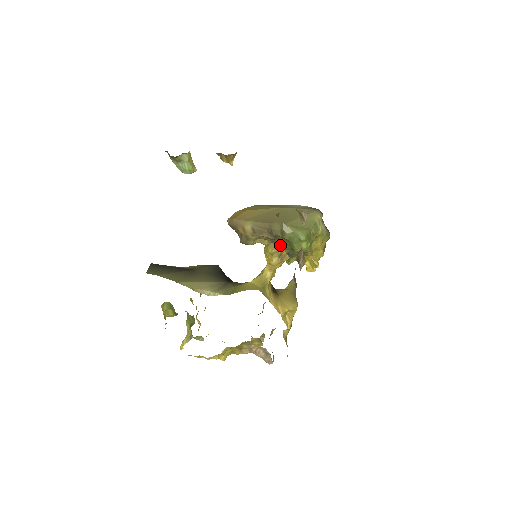
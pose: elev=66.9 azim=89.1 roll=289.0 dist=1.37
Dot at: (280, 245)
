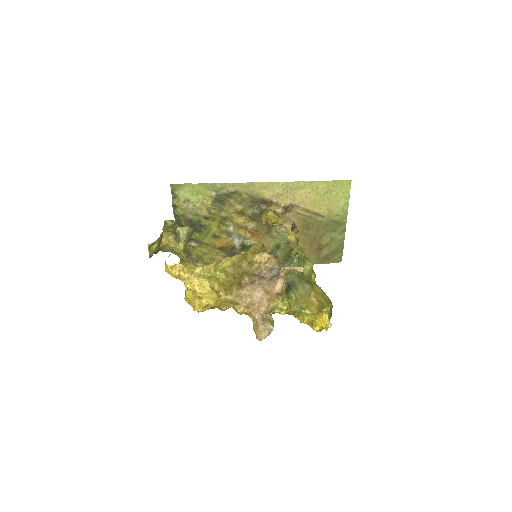
Dot at: occluded
